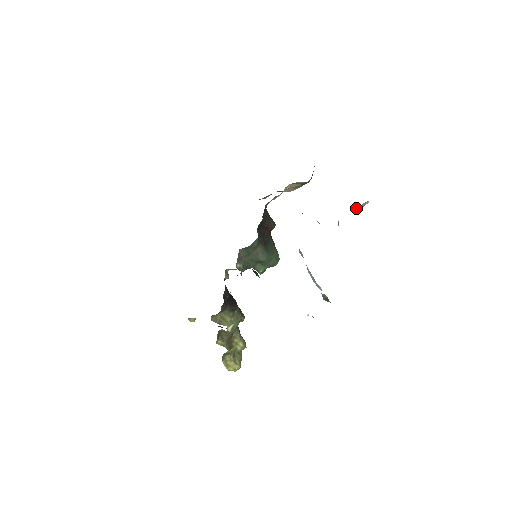
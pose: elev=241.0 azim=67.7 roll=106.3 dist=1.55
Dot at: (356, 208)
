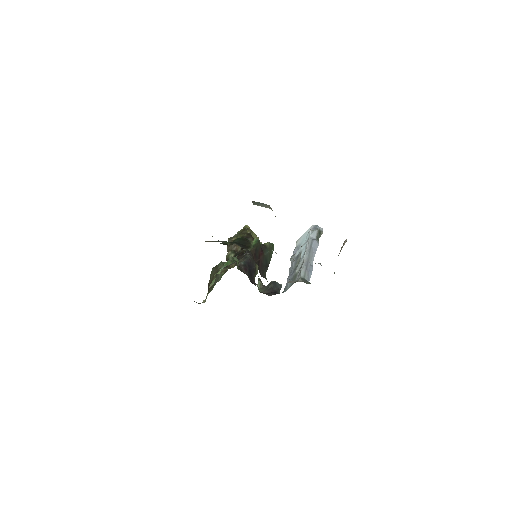
Dot at: occluded
